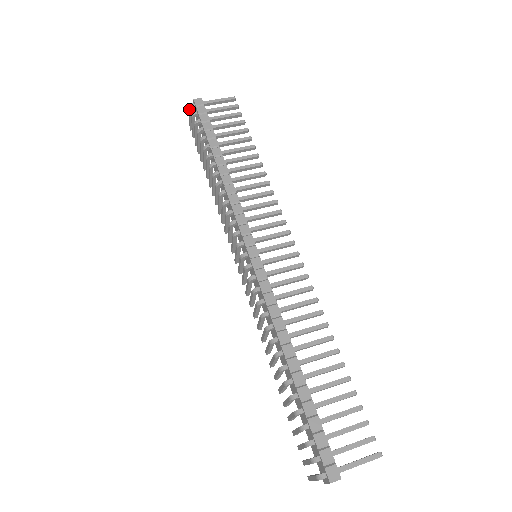
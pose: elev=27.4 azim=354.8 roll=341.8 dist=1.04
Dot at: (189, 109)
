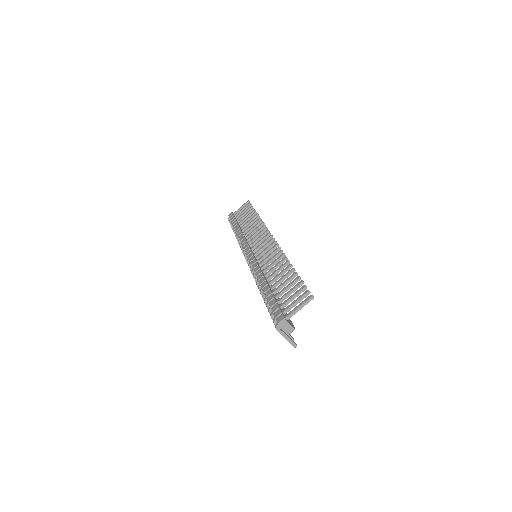
Dot at: occluded
